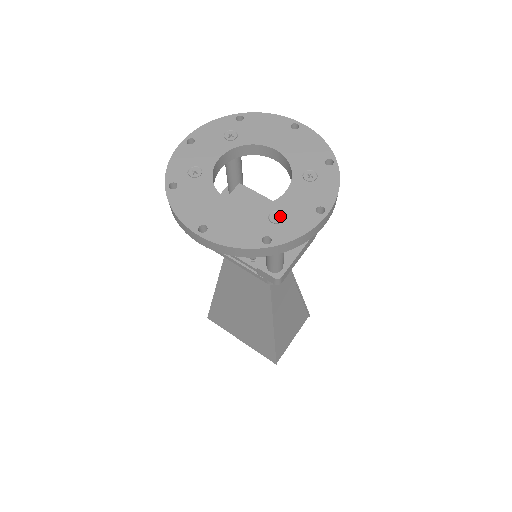
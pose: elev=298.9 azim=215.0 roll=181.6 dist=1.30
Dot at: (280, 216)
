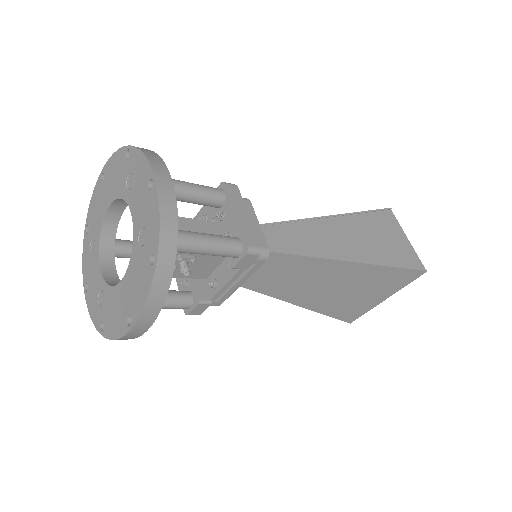
Dot at: (143, 233)
